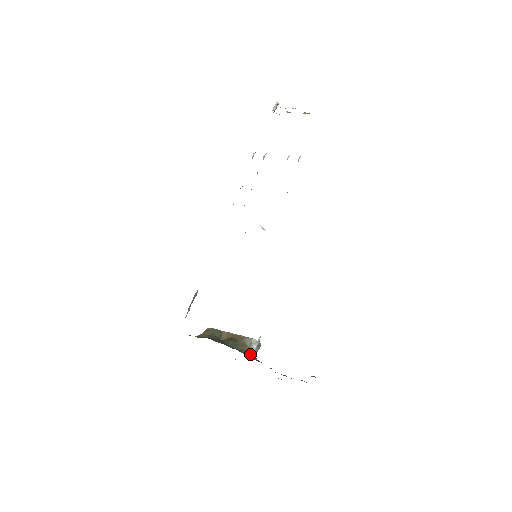
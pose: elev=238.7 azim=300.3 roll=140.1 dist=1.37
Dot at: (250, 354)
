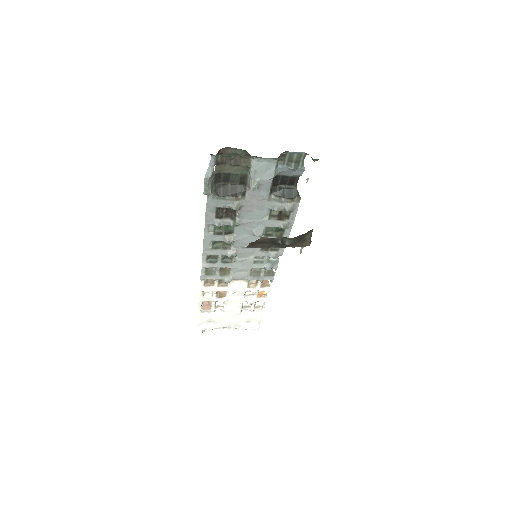
Dot at: occluded
